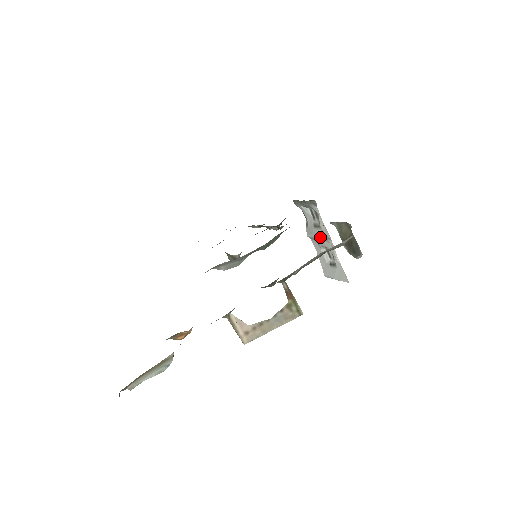
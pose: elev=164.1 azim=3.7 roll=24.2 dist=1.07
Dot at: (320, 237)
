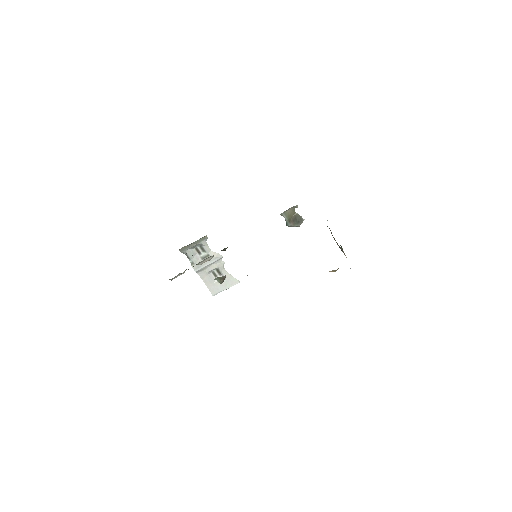
Dot at: (211, 263)
